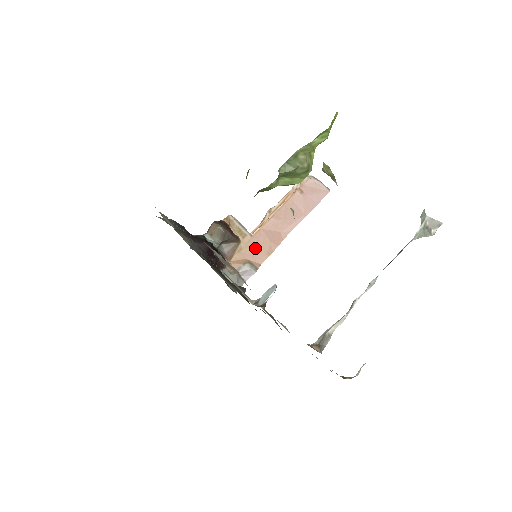
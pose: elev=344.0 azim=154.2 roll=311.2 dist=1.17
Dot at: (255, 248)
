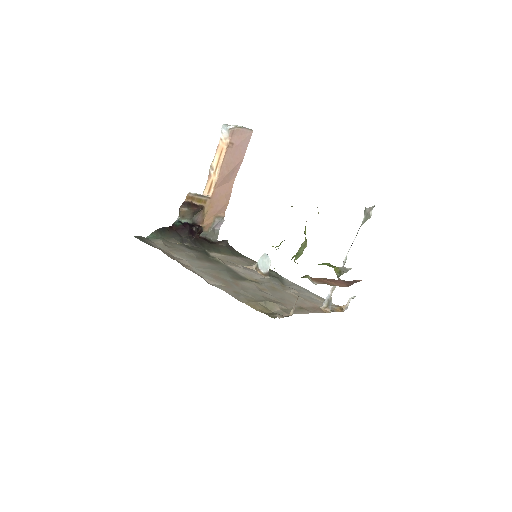
Dot at: (216, 205)
